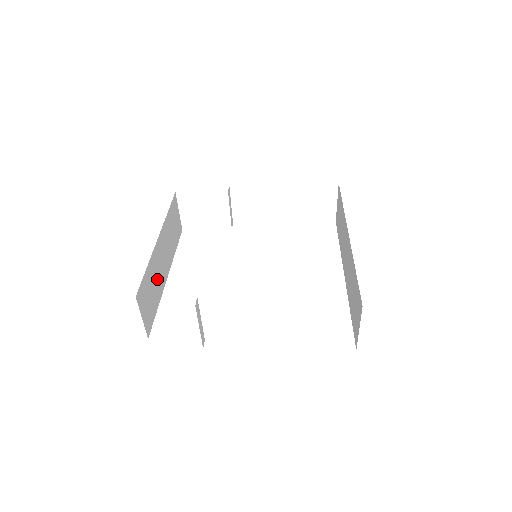
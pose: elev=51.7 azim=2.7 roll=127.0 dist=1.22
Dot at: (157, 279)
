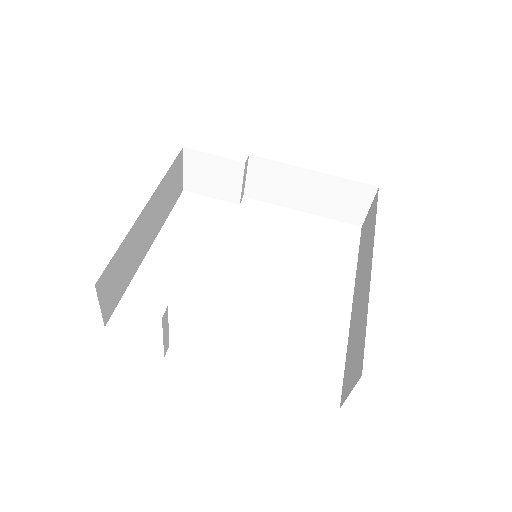
Dot at: (133, 255)
